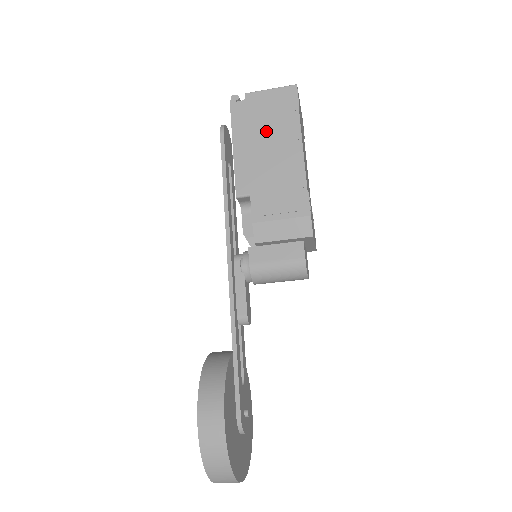
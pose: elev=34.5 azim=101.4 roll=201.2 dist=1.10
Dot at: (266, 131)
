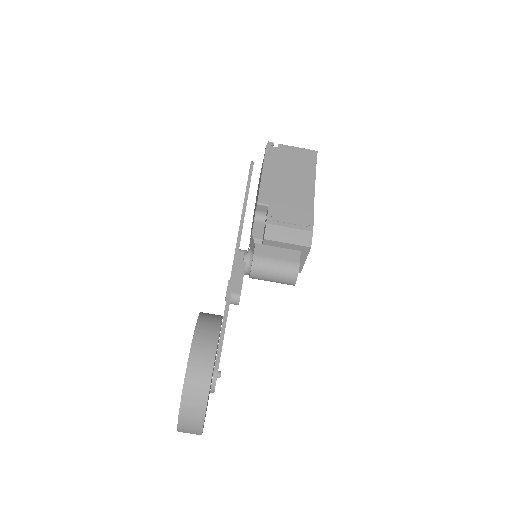
Dot at: (290, 170)
